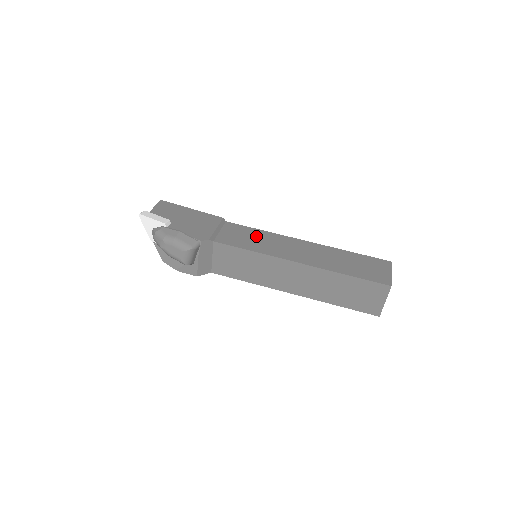
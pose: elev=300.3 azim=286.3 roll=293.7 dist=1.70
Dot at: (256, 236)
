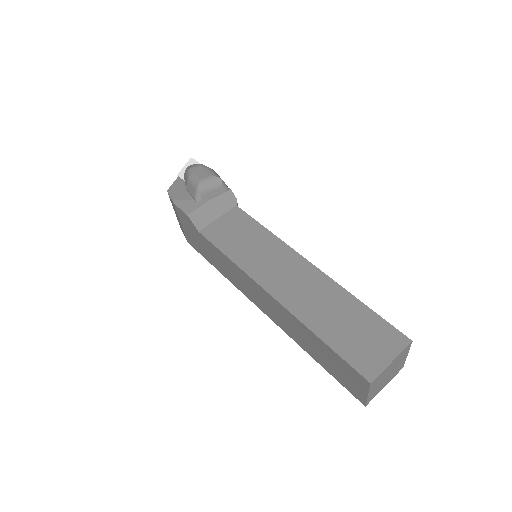
Dot at: occluded
